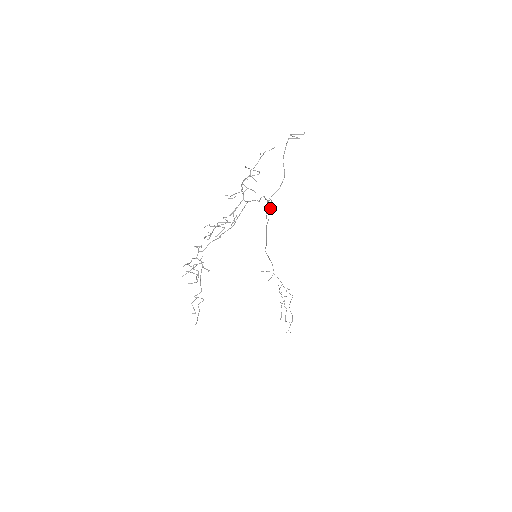
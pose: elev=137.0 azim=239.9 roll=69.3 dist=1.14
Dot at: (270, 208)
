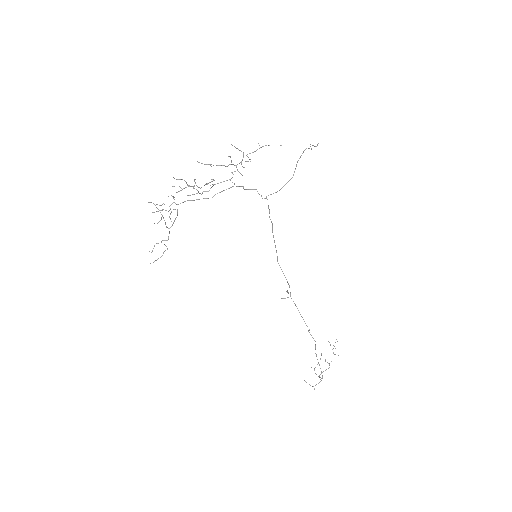
Dot at: (268, 208)
